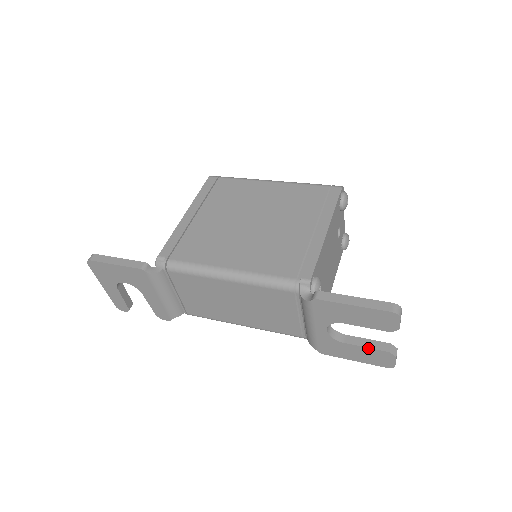
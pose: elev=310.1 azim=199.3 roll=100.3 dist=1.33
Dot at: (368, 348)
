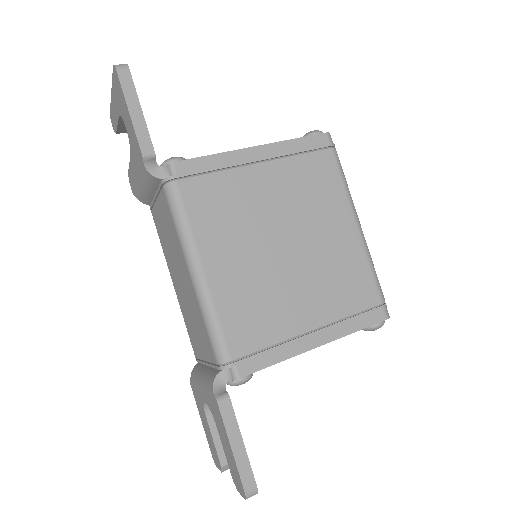
Dot at: (214, 444)
